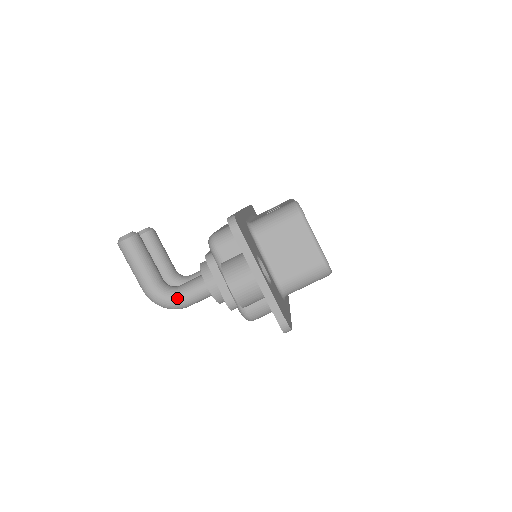
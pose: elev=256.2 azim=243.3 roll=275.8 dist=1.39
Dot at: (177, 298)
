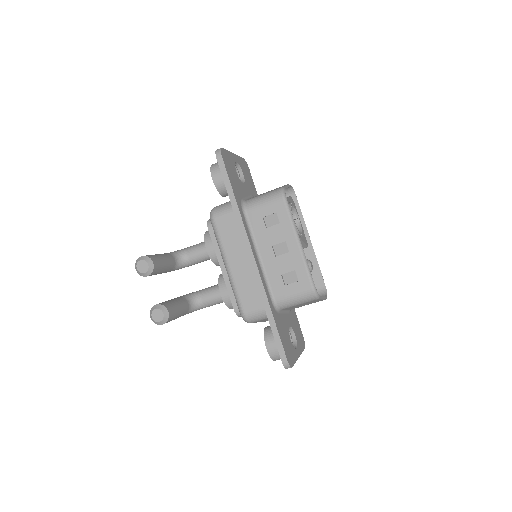
Dot at: occluded
